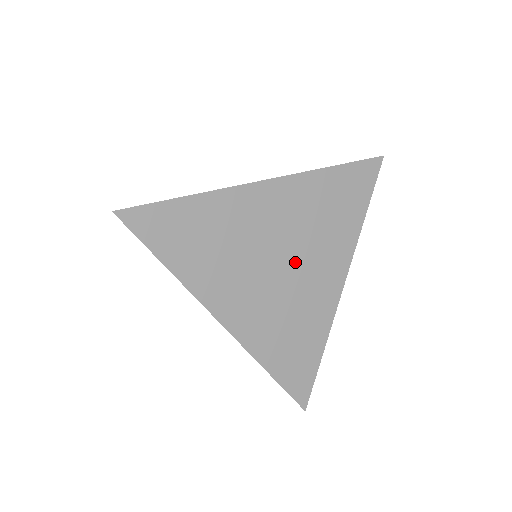
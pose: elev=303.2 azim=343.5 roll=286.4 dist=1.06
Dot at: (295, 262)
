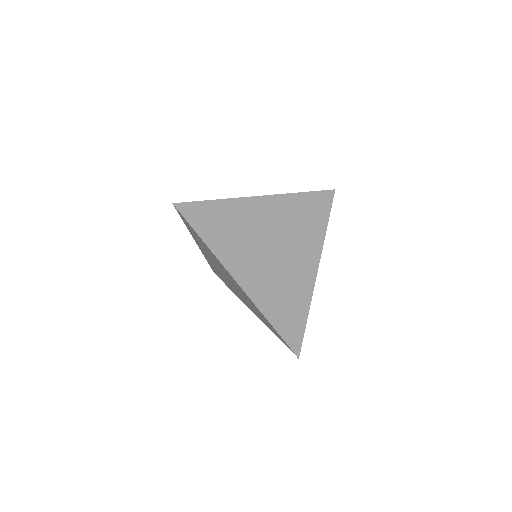
Dot at: (285, 249)
